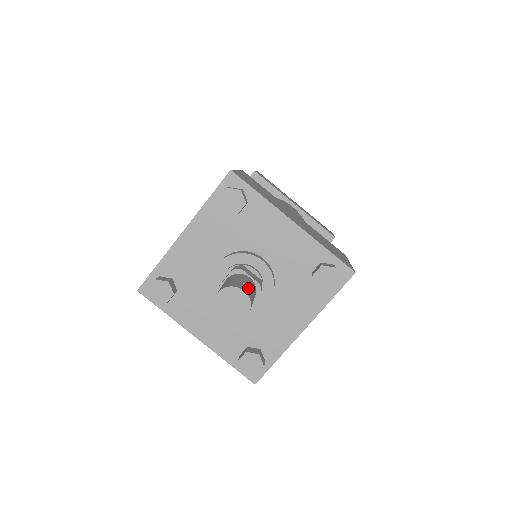
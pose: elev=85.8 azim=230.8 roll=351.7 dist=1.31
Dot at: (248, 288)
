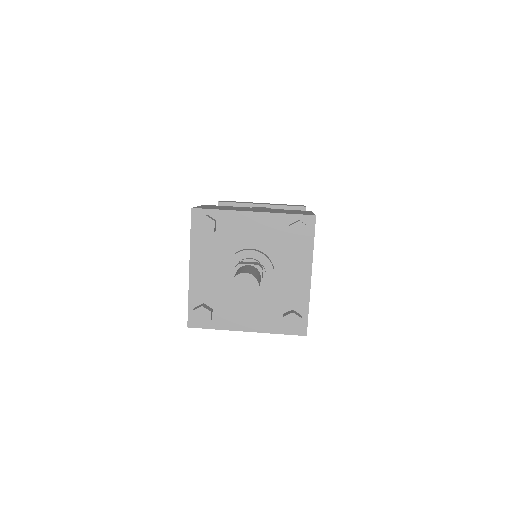
Dot at: (249, 270)
